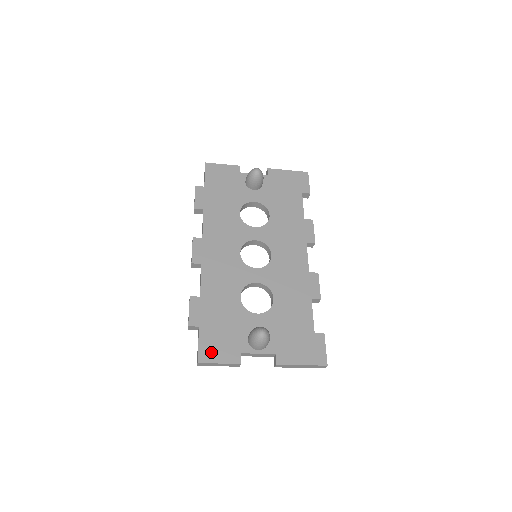
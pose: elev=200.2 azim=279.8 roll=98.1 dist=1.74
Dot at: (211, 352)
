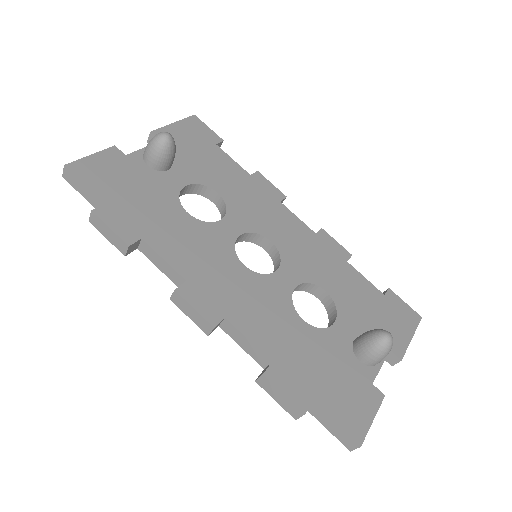
Dot at: (355, 417)
